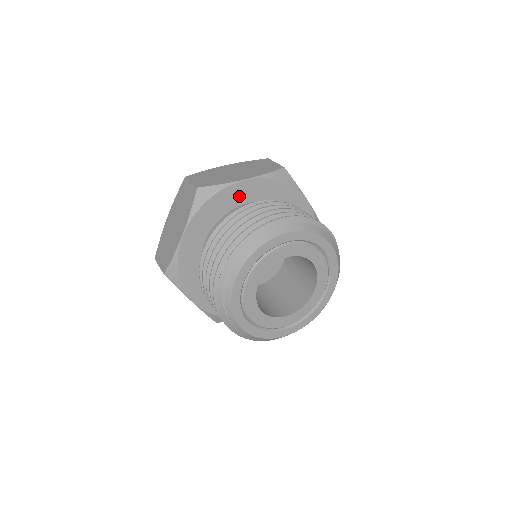
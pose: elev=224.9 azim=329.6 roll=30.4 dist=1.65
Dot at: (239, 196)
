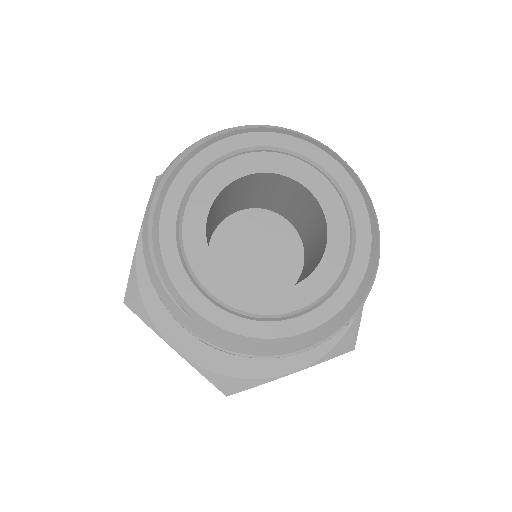
Dot at: occluded
